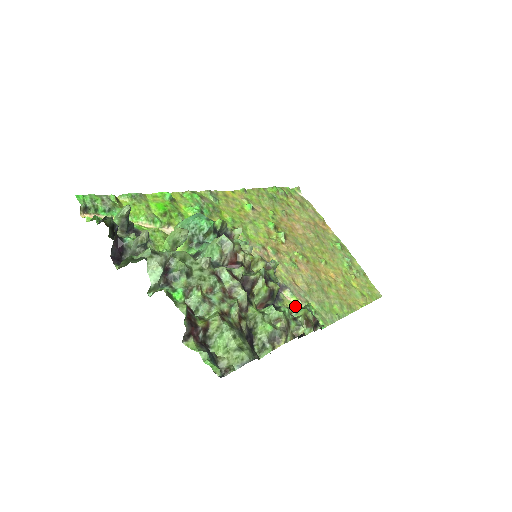
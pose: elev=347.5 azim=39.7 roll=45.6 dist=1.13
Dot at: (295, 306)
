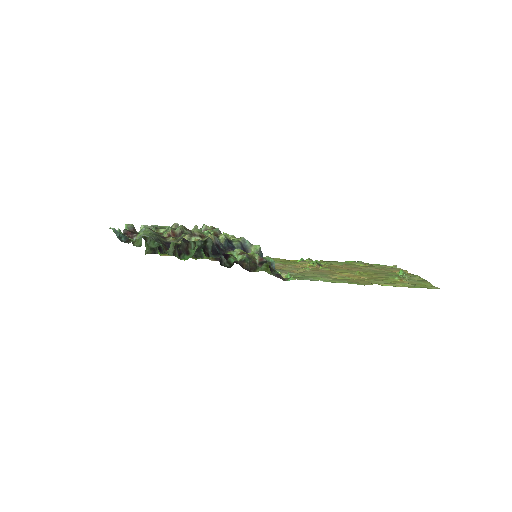
Dot at: occluded
